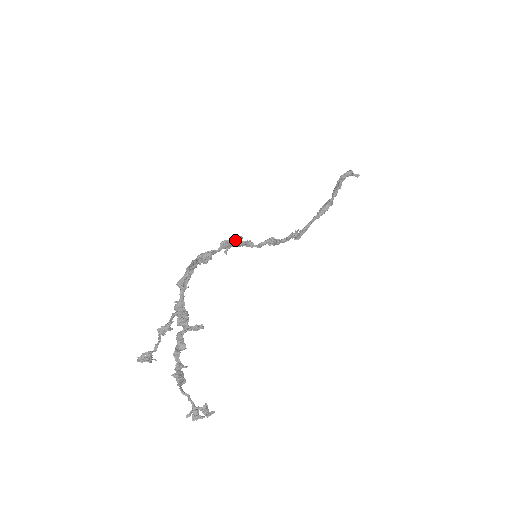
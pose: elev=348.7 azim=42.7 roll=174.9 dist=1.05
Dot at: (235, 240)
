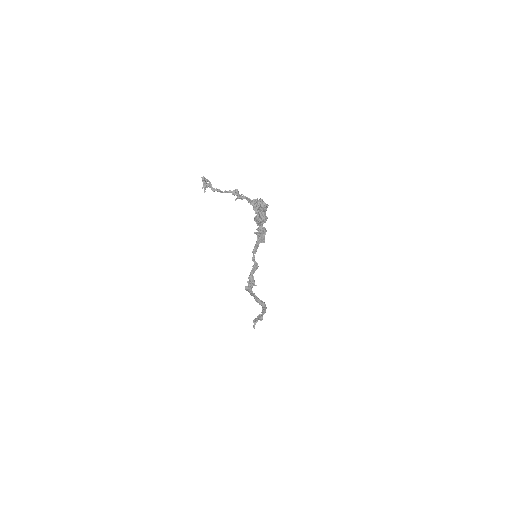
Dot at: (264, 238)
